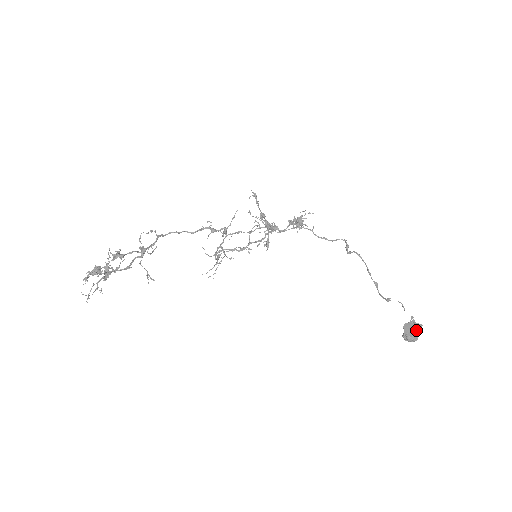
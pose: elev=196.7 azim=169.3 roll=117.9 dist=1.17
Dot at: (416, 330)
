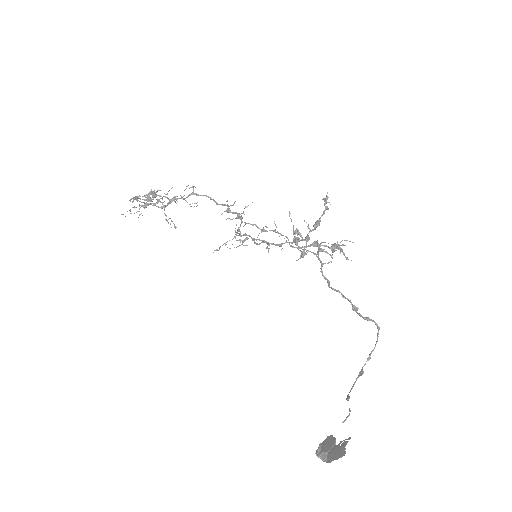
Dot at: (337, 453)
